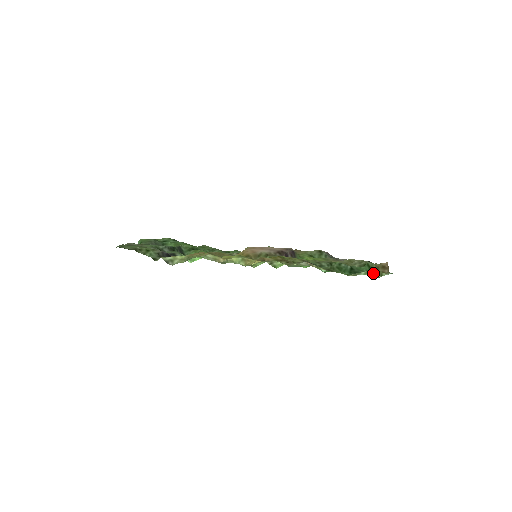
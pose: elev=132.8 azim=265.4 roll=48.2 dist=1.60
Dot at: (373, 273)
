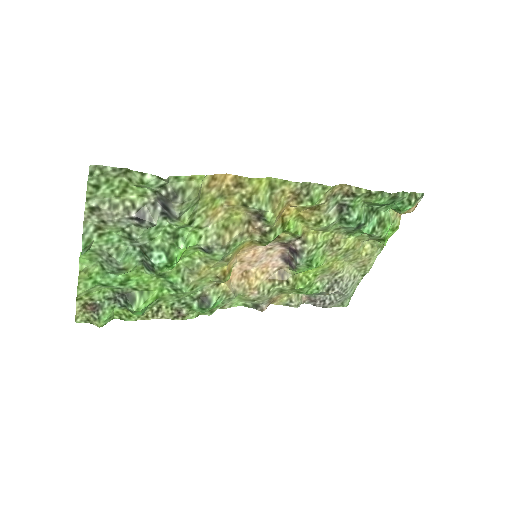
Dot at: (408, 196)
